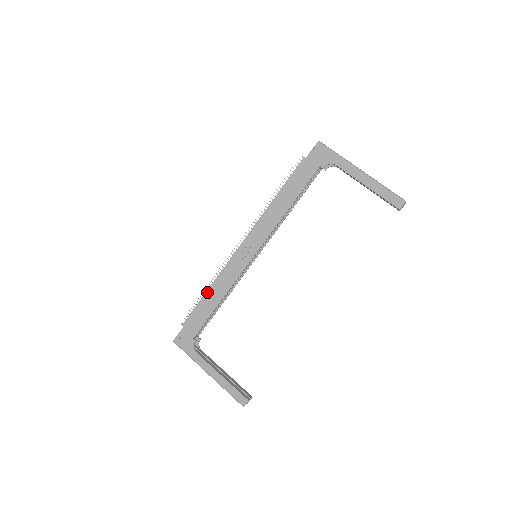
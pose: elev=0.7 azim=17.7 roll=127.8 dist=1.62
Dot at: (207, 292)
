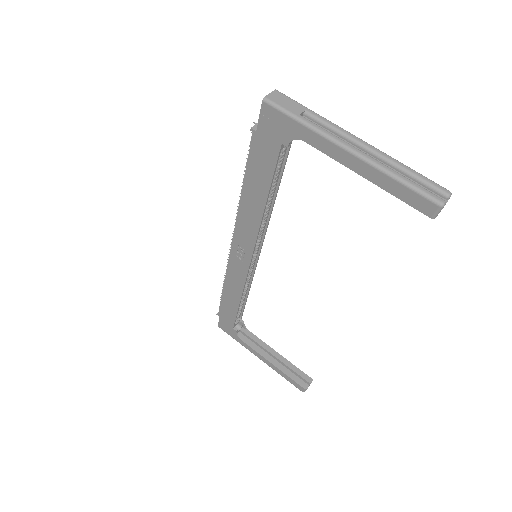
Dot at: (223, 291)
